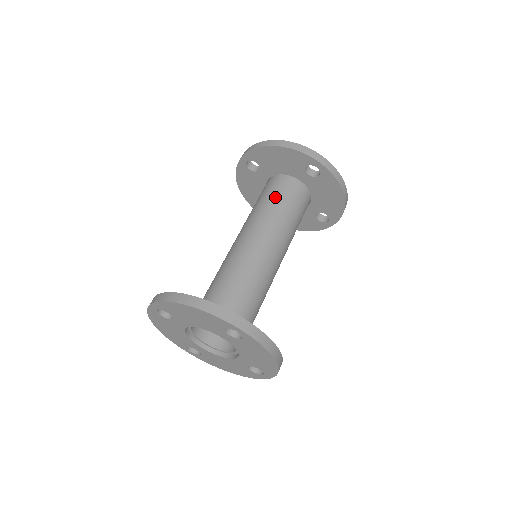
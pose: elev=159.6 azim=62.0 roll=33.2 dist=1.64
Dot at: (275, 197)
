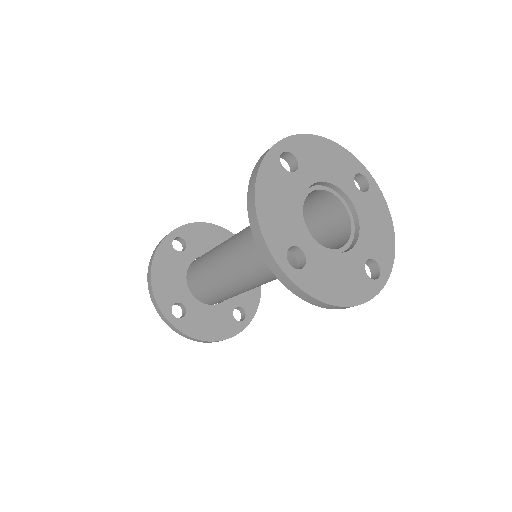
Dot at: occluded
